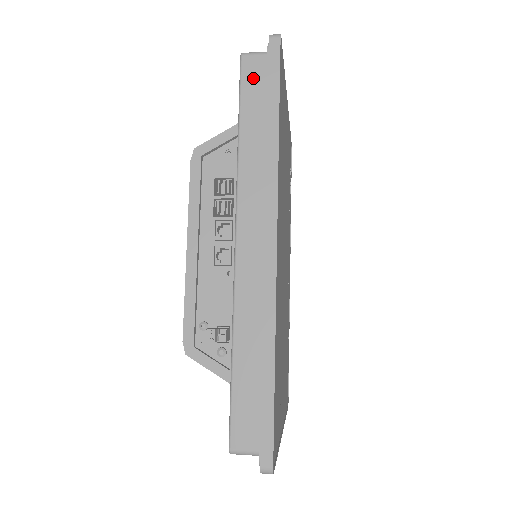
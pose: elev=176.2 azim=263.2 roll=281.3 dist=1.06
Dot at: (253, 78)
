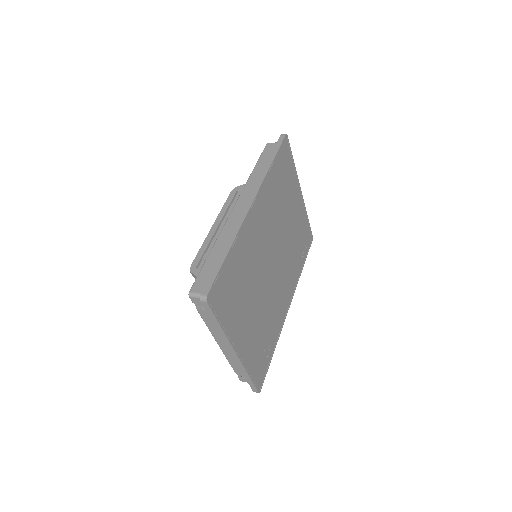
Dot at: (269, 150)
